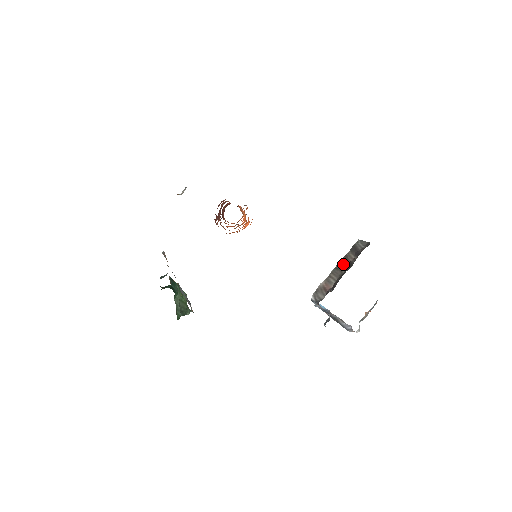
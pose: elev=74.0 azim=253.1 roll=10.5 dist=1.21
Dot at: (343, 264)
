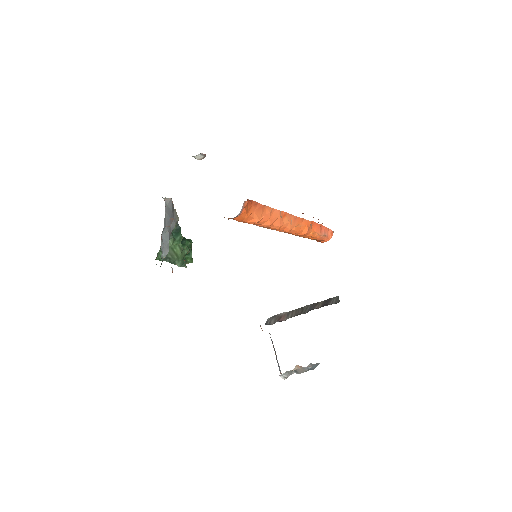
Dot at: (309, 308)
